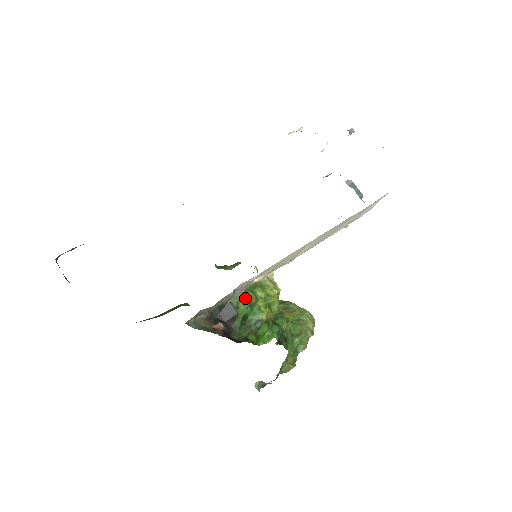
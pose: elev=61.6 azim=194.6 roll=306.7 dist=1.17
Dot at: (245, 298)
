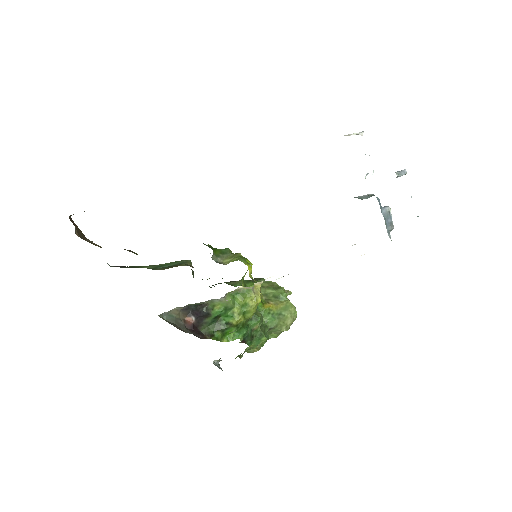
Dot at: (222, 303)
